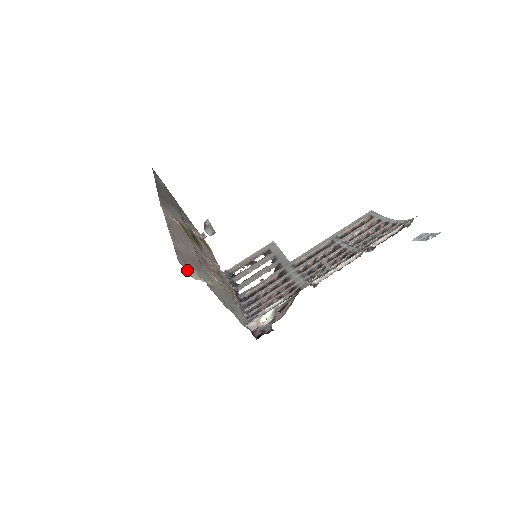
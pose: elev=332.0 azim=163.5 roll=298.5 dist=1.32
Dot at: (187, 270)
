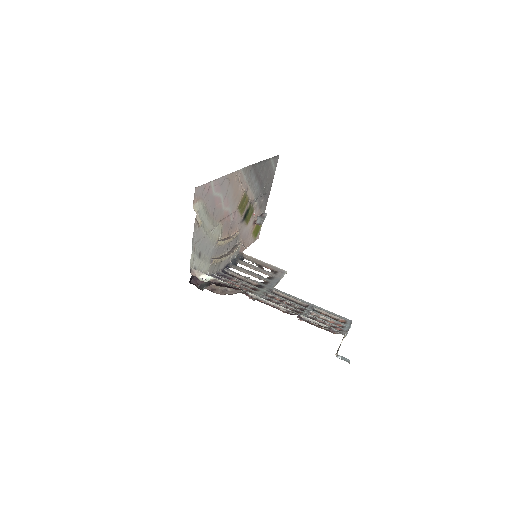
Dot at: (195, 199)
